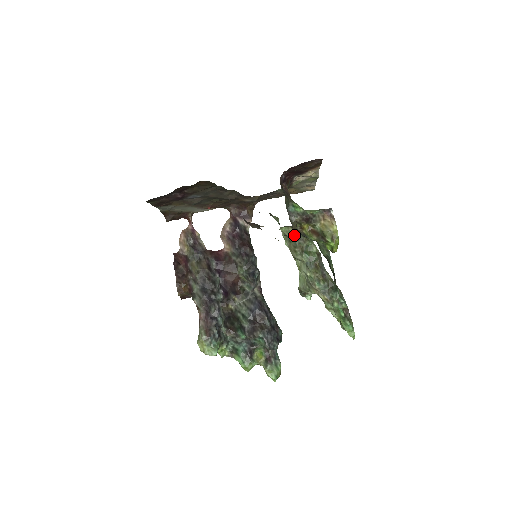
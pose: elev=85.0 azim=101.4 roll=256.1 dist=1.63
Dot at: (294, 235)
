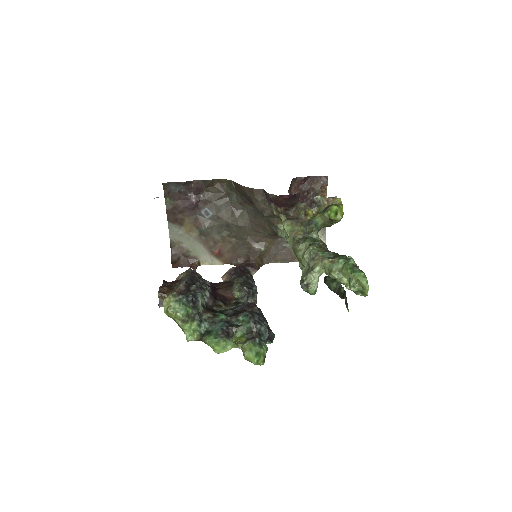
Dot at: (298, 231)
